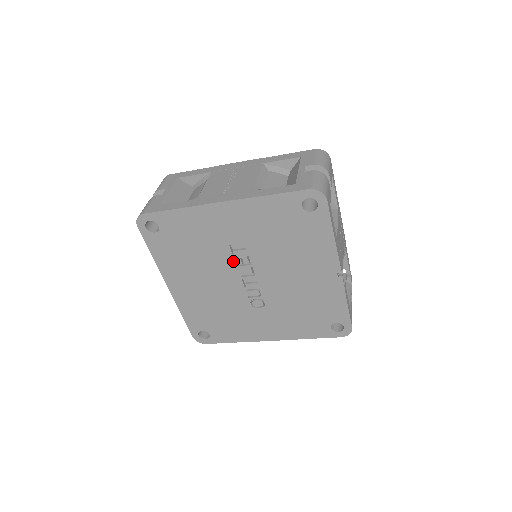
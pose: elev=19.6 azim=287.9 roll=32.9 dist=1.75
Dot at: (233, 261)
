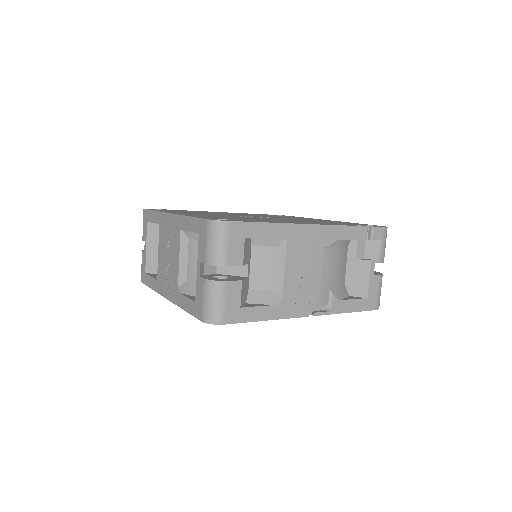
Dot at: occluded
